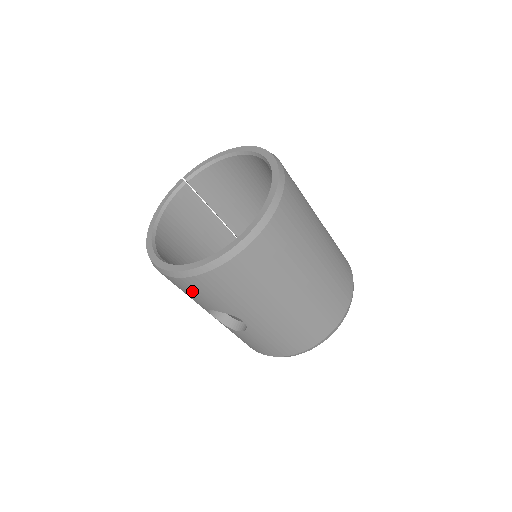
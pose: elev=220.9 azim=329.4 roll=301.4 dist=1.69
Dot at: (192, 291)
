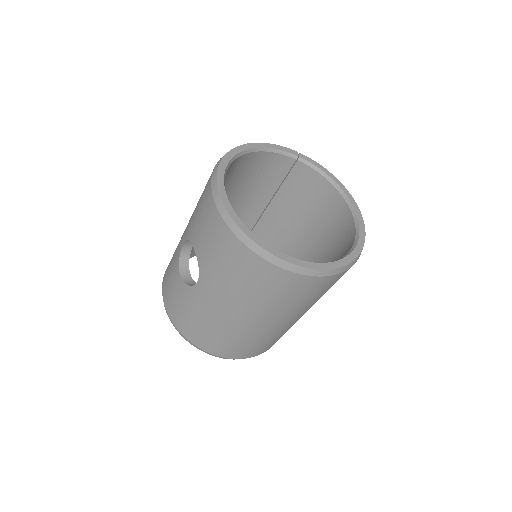
Dot at: (208, 227)
